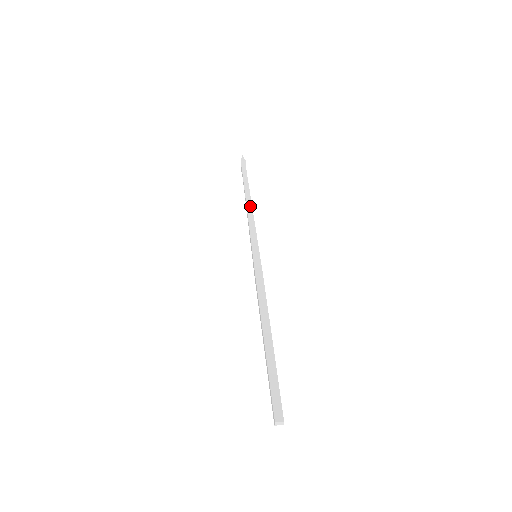
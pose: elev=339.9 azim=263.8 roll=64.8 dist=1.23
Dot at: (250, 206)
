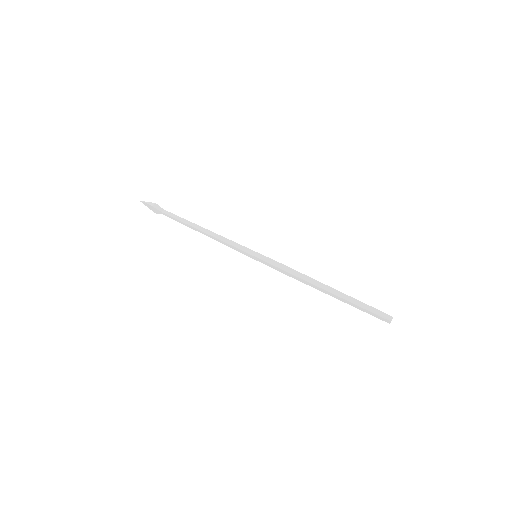
Dot at: (206, 230)
